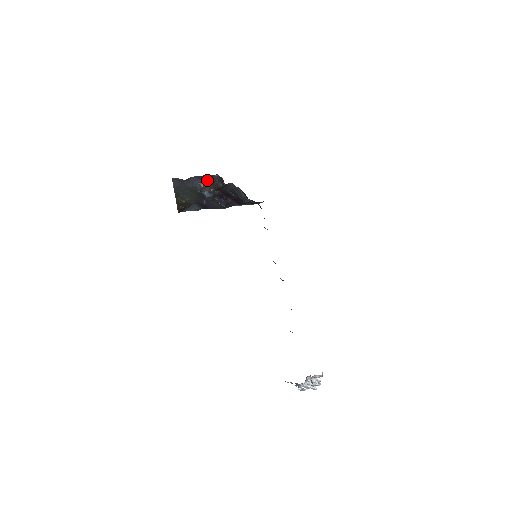
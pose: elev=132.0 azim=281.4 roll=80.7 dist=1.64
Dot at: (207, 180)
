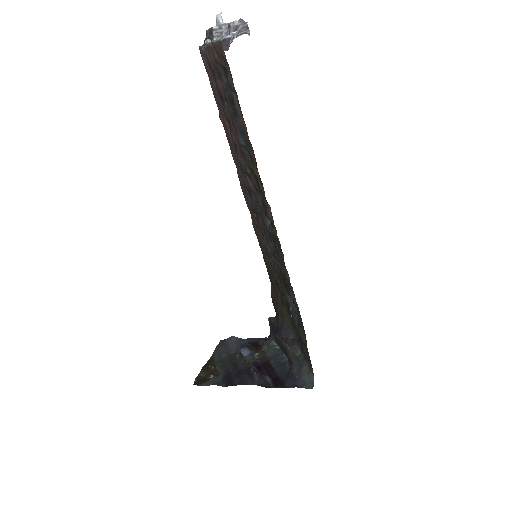
Dot at: (254, 344)
